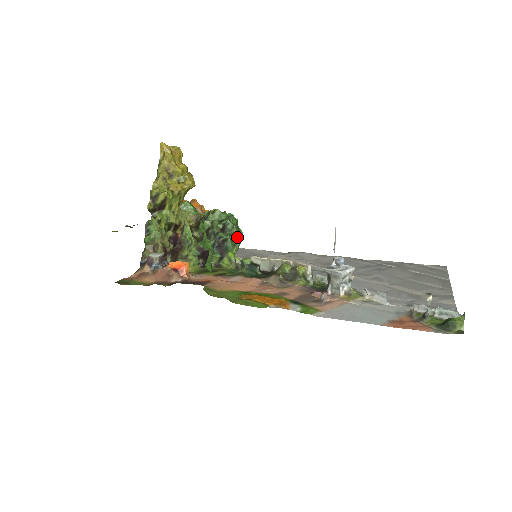
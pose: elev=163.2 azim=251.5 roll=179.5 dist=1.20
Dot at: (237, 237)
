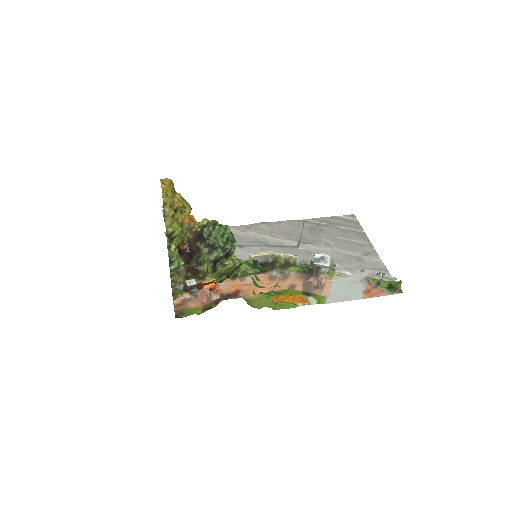
Dot at: (234, 242)
